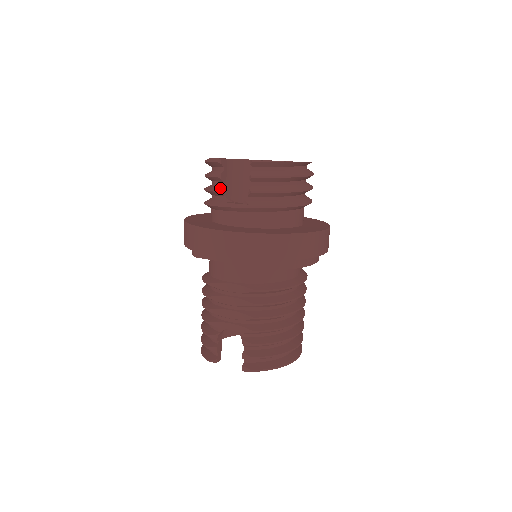
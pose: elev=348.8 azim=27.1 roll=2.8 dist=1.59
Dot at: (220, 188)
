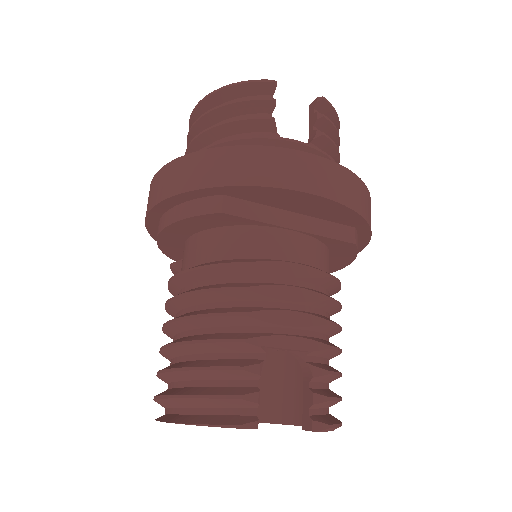
Dot at: occluded
